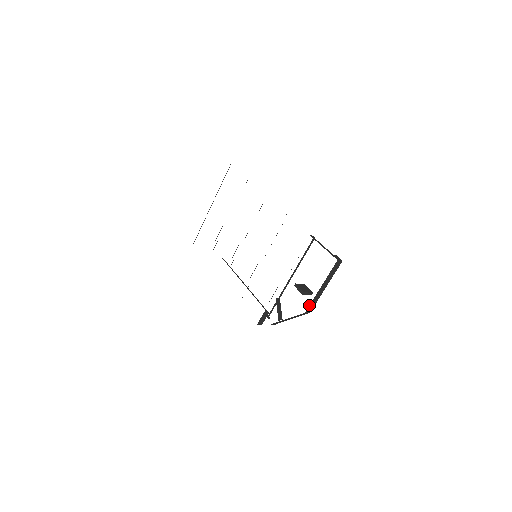
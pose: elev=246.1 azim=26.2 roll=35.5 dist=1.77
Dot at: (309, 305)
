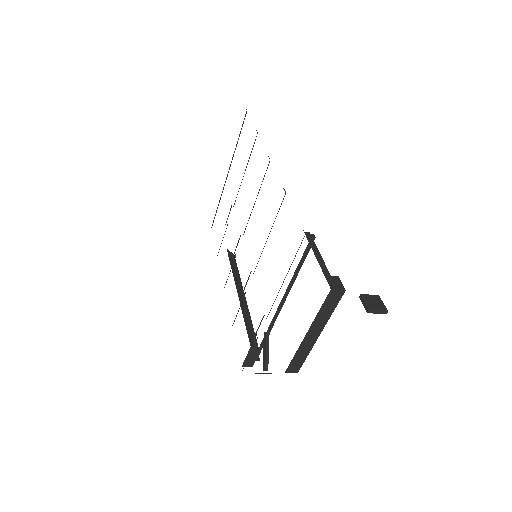
Dot at: occluded
